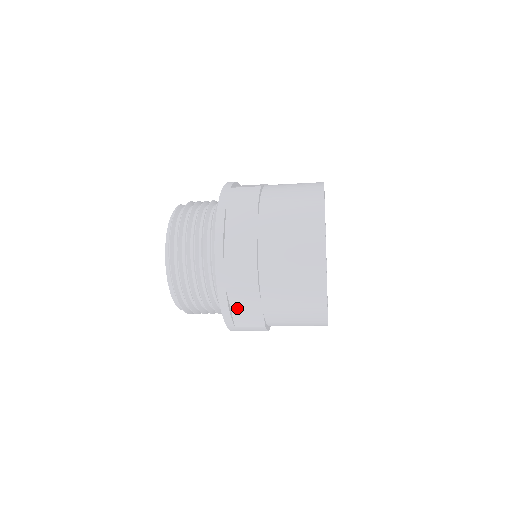
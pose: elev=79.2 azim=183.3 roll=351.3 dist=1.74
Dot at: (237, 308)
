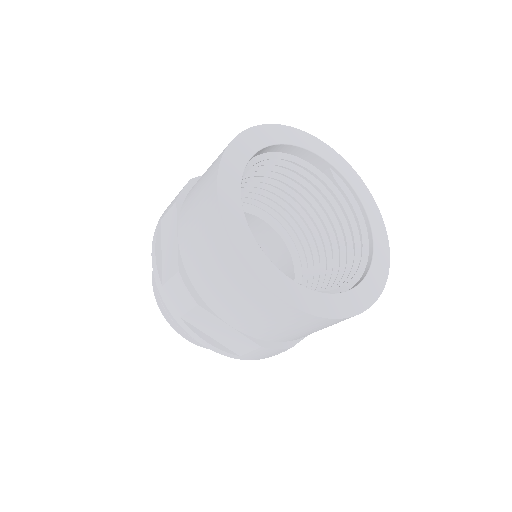
Dot at: (165, 249)
